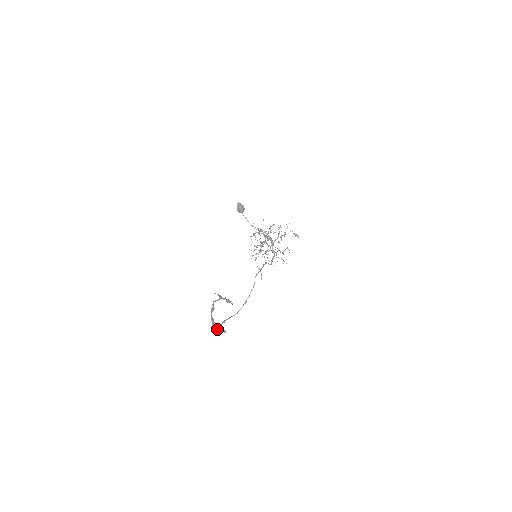
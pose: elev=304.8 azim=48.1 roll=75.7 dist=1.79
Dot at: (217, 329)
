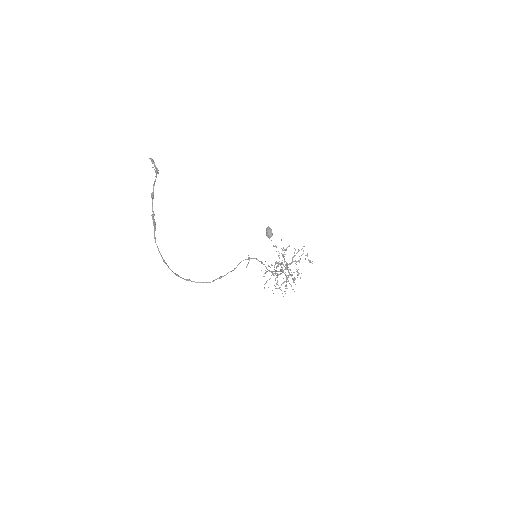
Dot at: occluded
